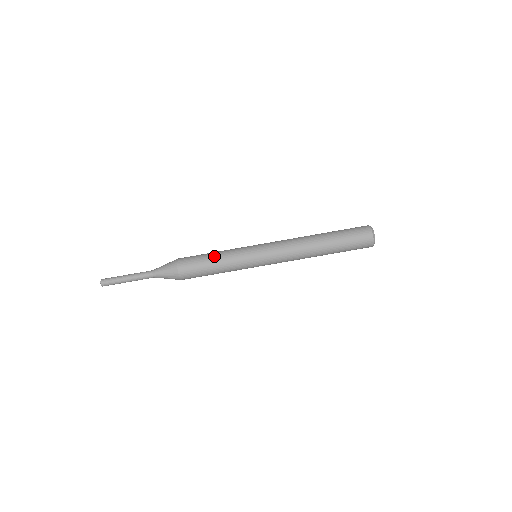
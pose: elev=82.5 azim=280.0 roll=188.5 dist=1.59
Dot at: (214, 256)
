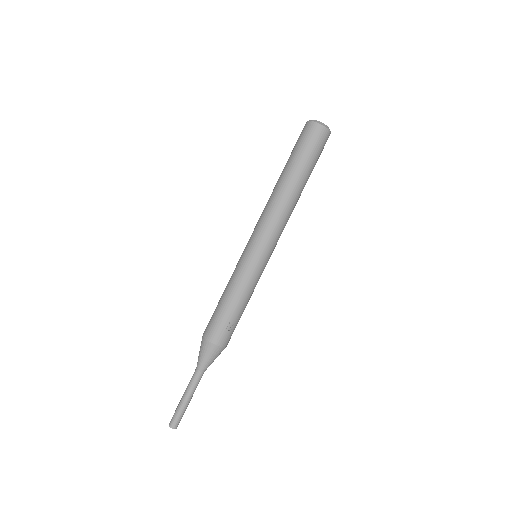
Dot at: (233, 302)
